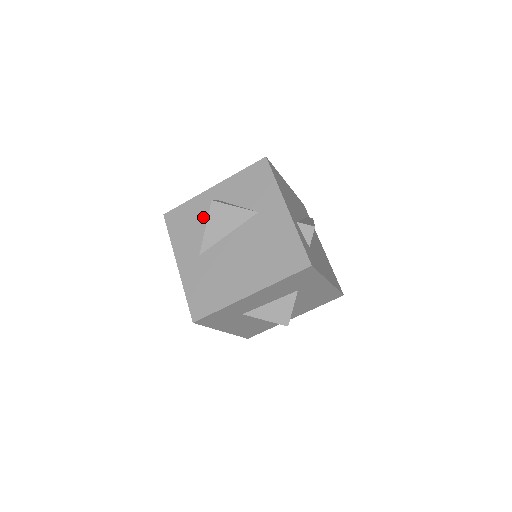
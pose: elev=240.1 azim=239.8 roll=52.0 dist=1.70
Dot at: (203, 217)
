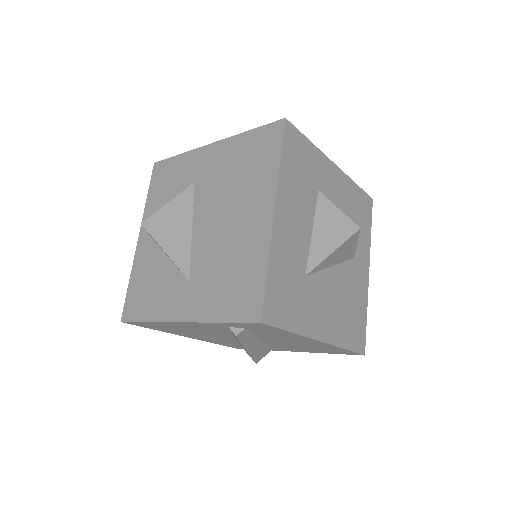
Dot at: (156, 261)
